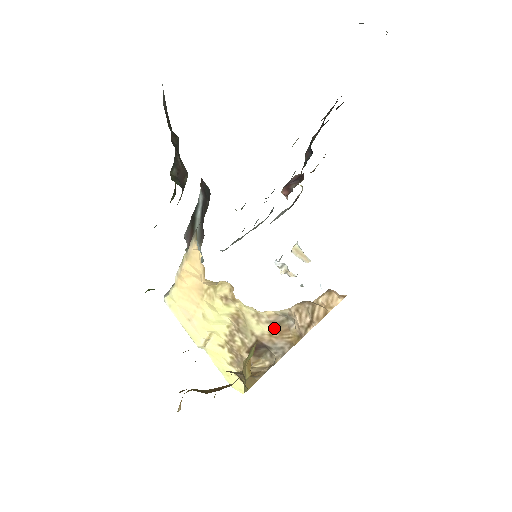
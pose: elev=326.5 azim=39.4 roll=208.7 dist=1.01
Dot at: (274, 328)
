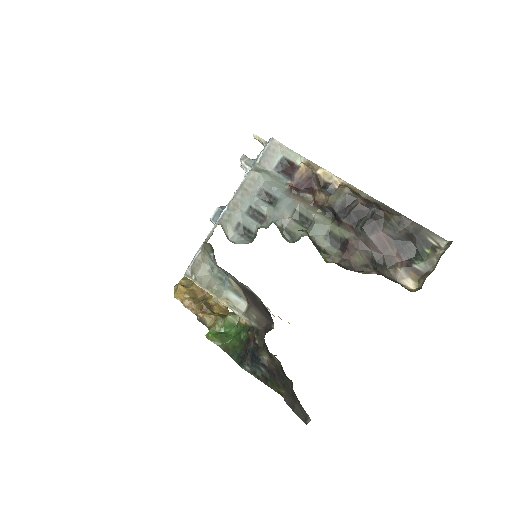
Dot at: occluded
